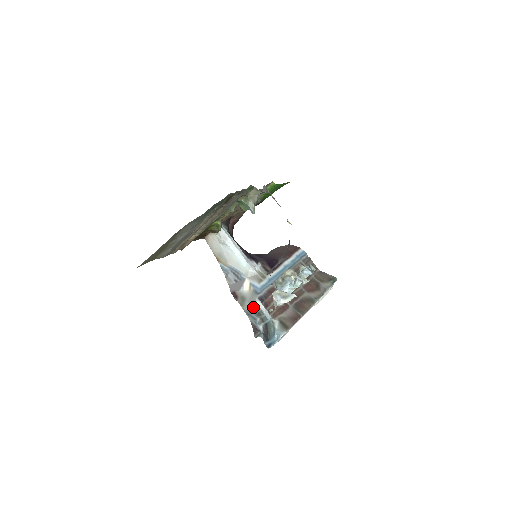
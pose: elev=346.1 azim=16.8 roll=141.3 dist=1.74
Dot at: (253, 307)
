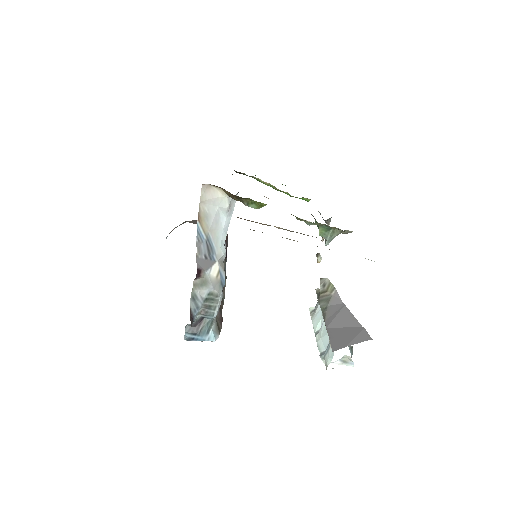
Dot at: (210, 298)
